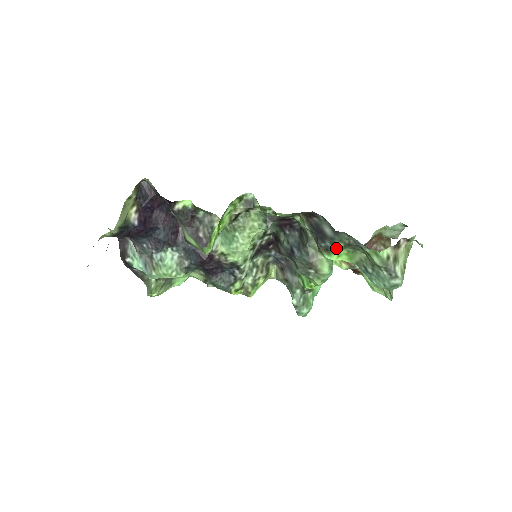
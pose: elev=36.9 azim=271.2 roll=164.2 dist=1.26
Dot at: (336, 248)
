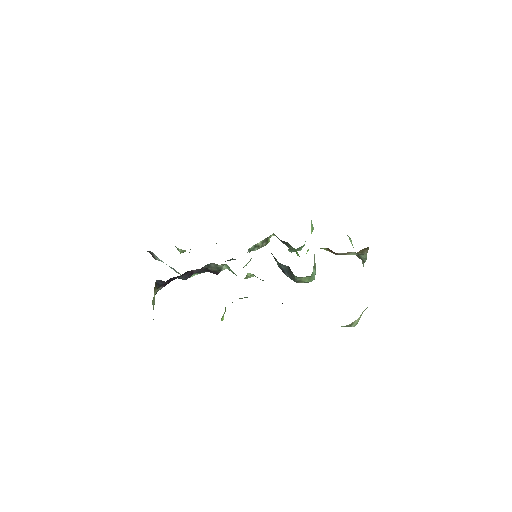
Dot at: occluded
